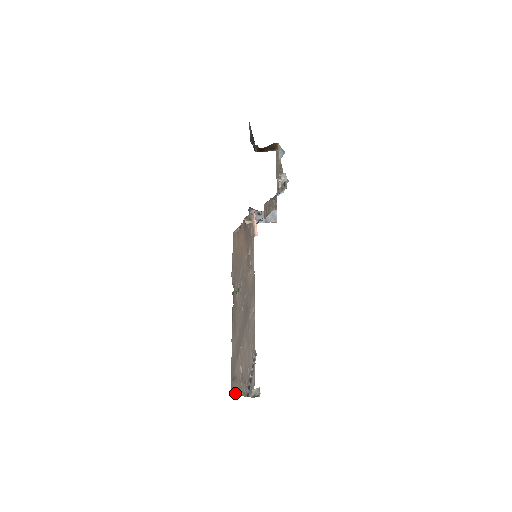
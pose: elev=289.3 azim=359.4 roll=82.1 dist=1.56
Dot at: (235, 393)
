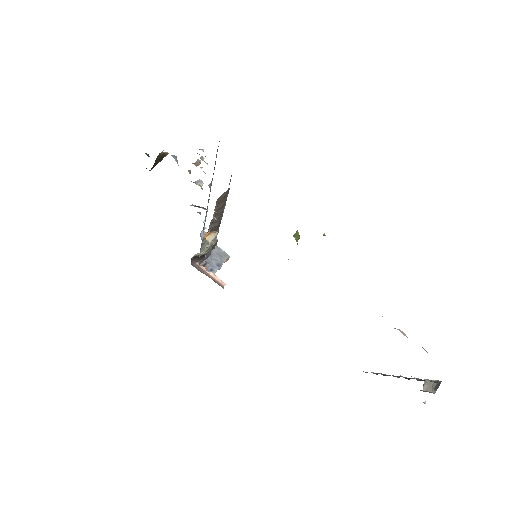
Dot at: occluded
